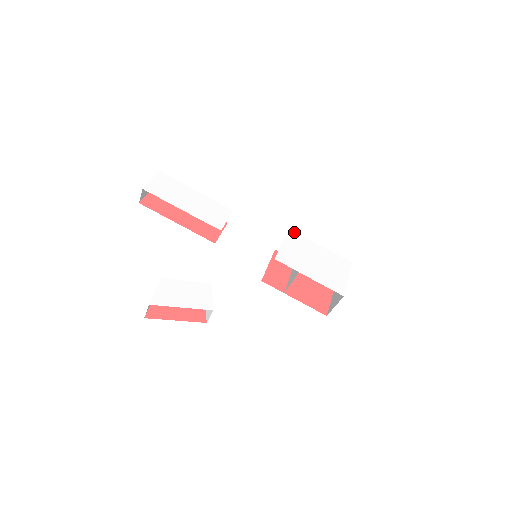
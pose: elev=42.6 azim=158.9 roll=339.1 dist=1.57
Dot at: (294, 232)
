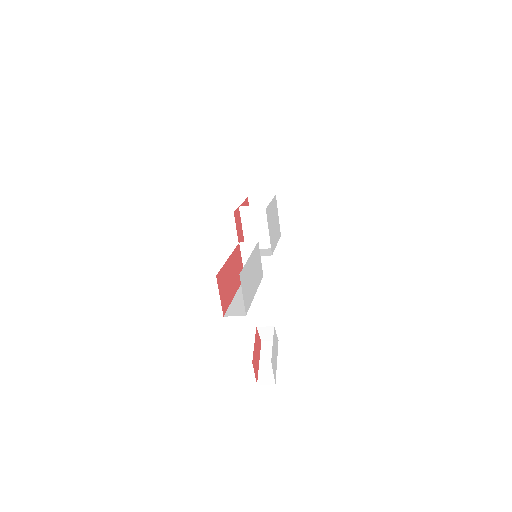
Dot at: (267, 209)
